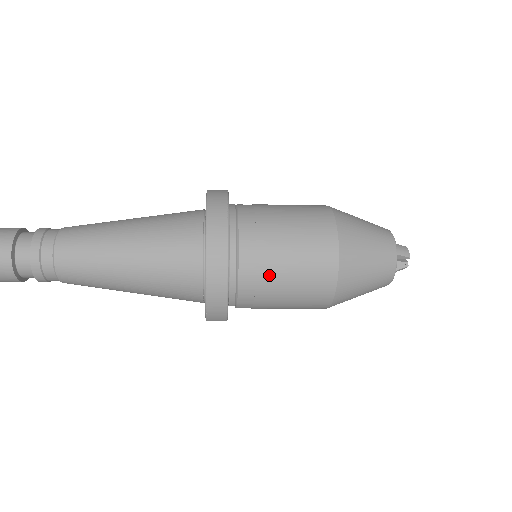
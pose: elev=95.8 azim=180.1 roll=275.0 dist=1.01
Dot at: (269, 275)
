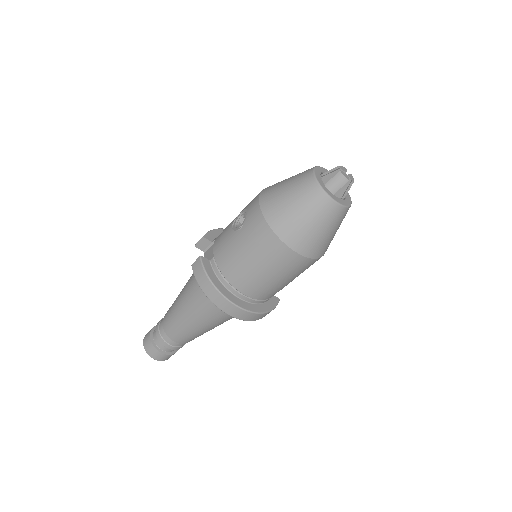
Dot at: (274, 288)
